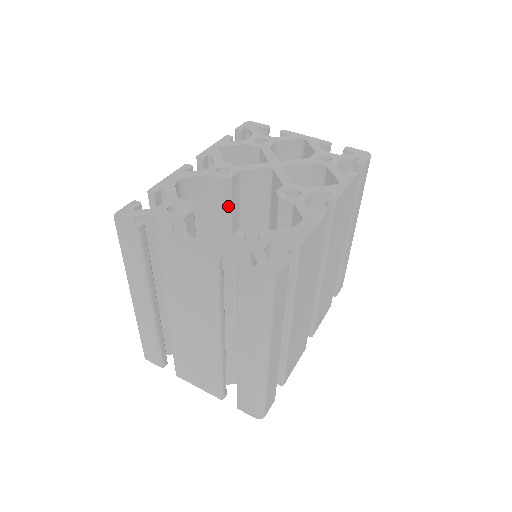
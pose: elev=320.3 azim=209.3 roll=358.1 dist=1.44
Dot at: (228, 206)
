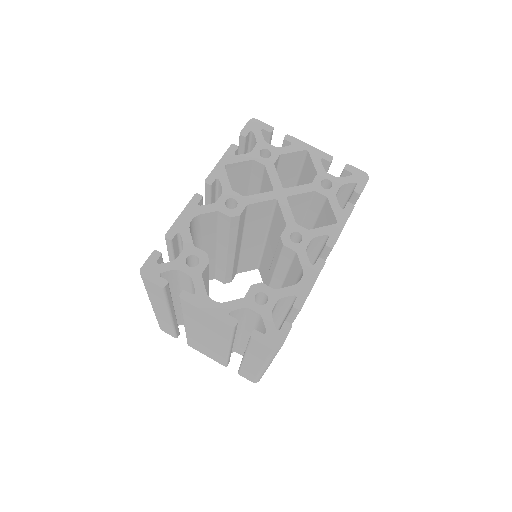
Dot at: (235, 230)
